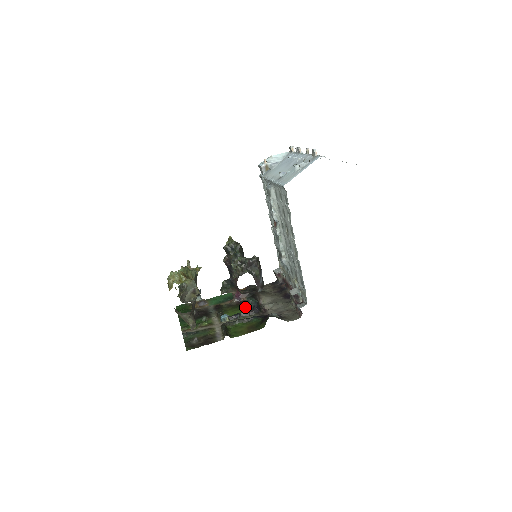
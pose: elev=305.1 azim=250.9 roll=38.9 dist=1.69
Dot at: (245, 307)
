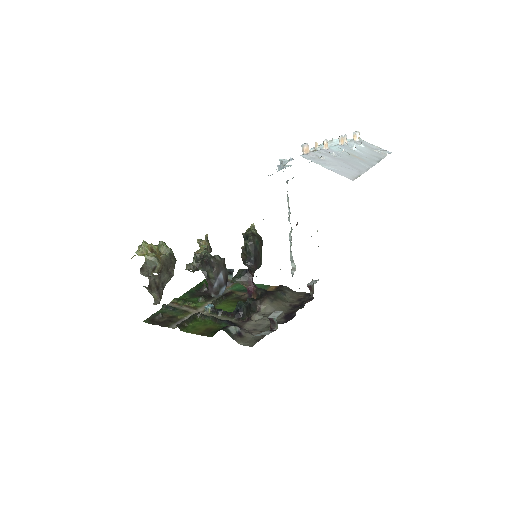
Dot at: occluded
